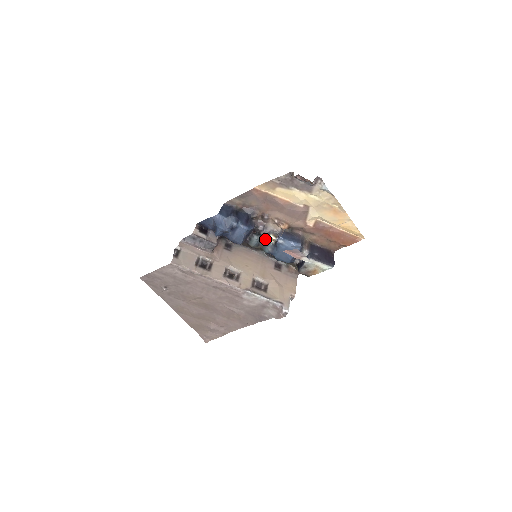
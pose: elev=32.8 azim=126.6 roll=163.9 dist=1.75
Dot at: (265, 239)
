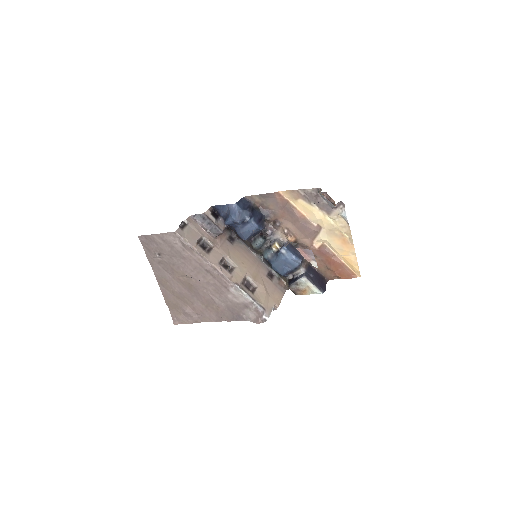
Dot at: (268, 245)
